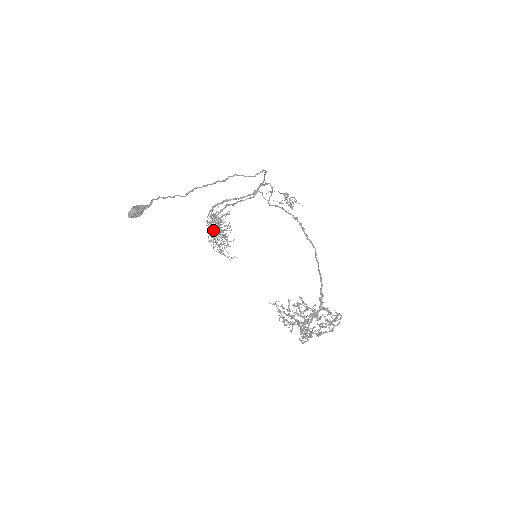
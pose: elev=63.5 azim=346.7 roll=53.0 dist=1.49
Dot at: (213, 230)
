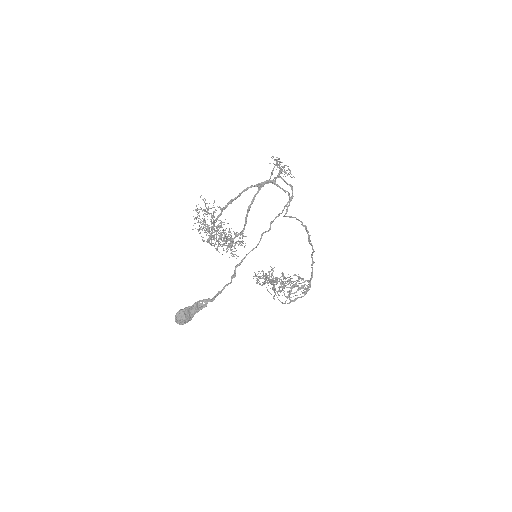
Dot at: (211, 233)
